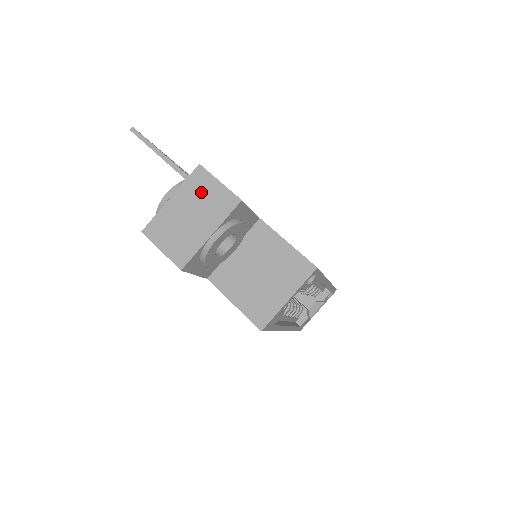
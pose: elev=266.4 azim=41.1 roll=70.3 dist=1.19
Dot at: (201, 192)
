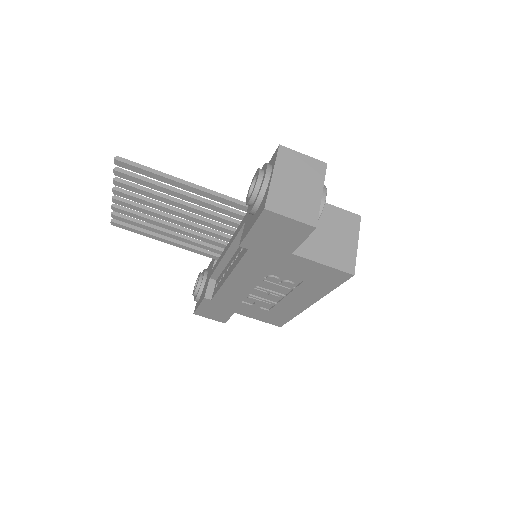
Dot at: (294, 165)
